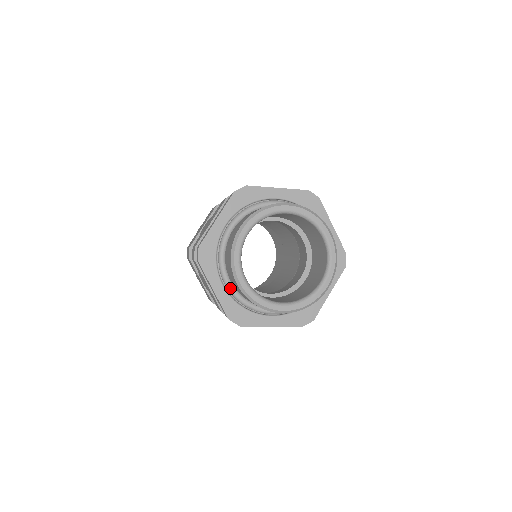
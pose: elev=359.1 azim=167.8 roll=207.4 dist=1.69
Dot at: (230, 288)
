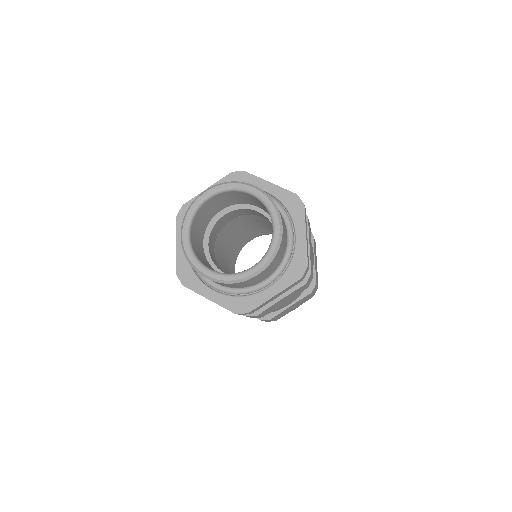
Dot at: (218, 288)
